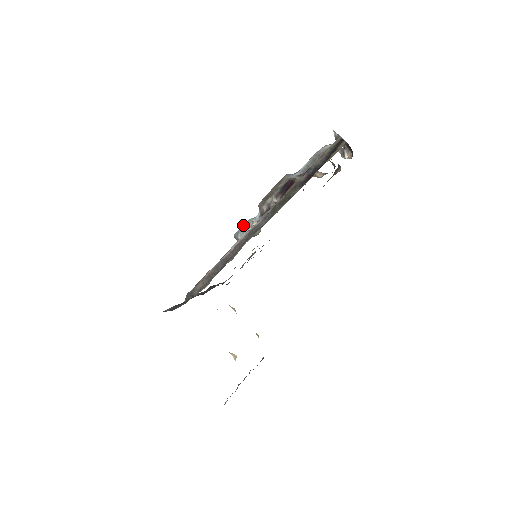
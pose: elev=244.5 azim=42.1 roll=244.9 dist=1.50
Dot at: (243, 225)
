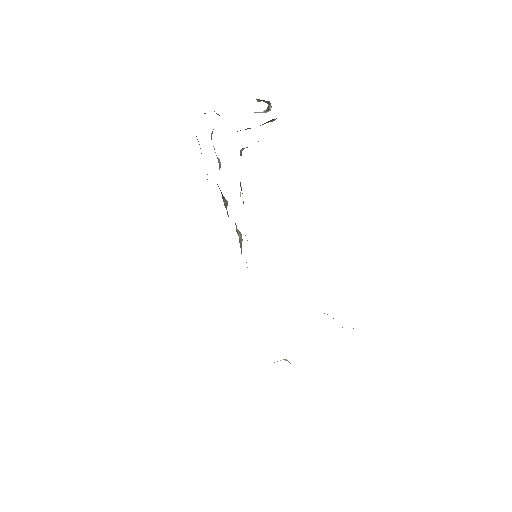
Dot at: occluded
